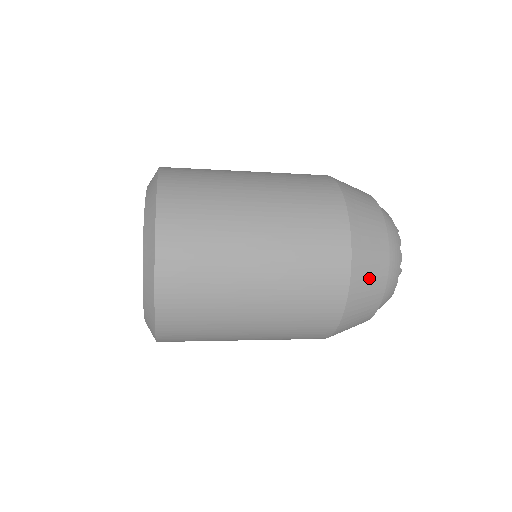
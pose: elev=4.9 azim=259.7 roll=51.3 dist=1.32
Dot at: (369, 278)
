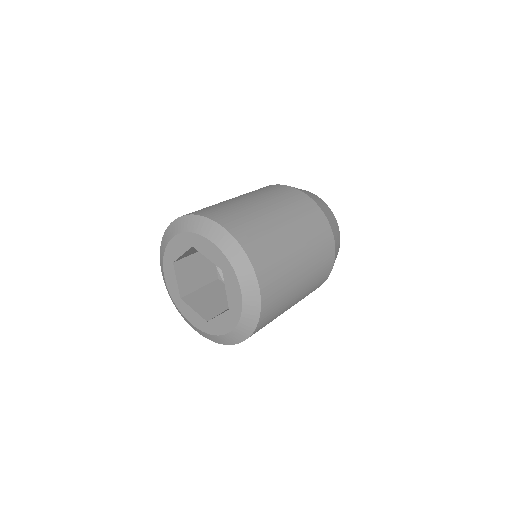
Dot at: occluded
